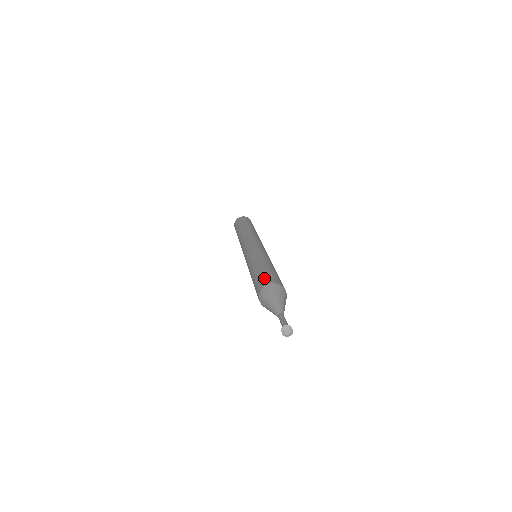
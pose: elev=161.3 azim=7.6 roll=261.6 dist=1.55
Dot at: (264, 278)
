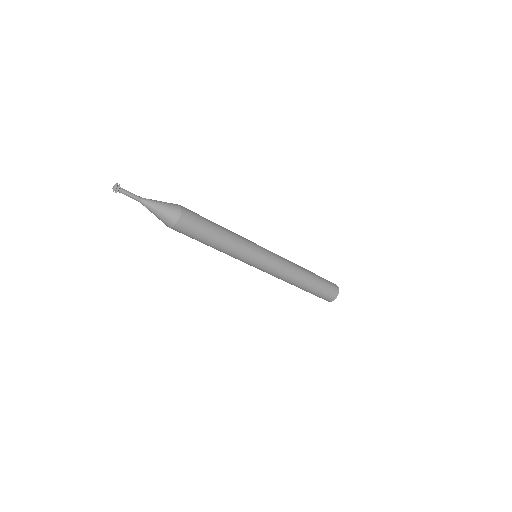
Dot at: occluded
